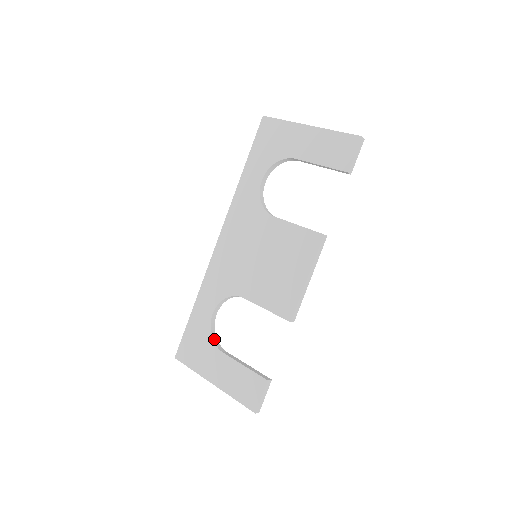
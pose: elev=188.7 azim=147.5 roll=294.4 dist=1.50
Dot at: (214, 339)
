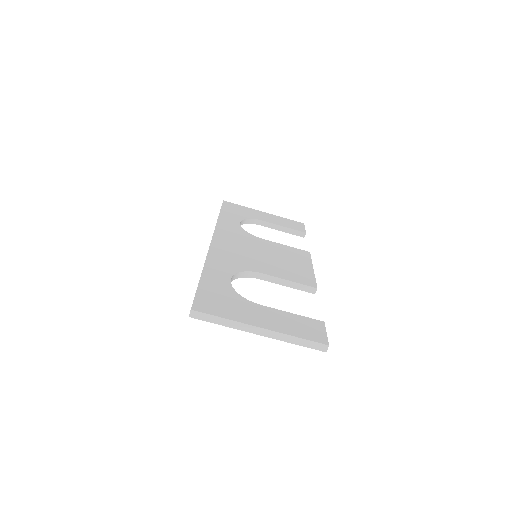
Dot at: (241, 298)
